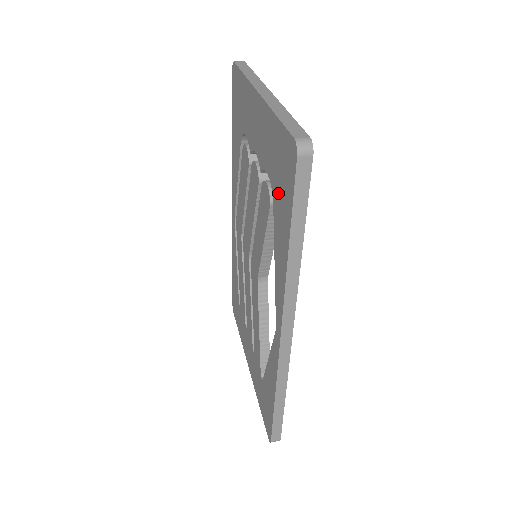
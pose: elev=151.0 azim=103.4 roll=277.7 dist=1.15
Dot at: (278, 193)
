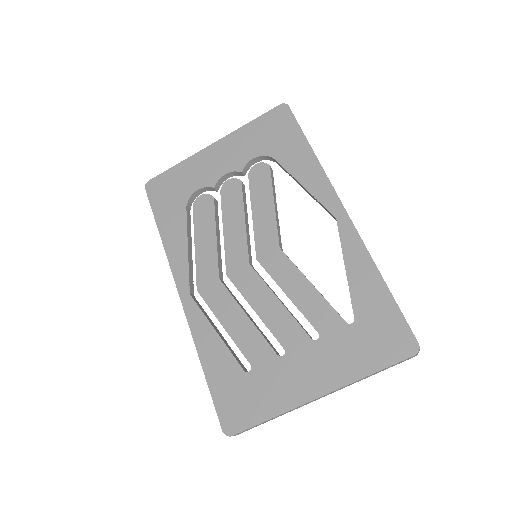
Dot at: (278, 145)
